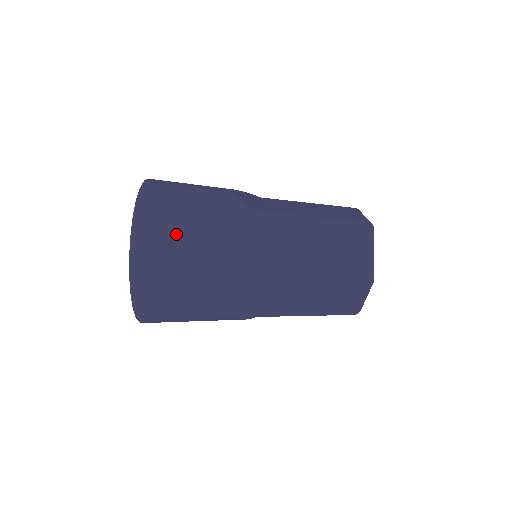
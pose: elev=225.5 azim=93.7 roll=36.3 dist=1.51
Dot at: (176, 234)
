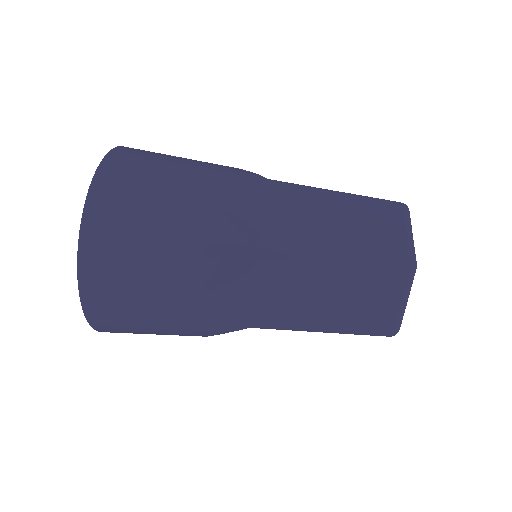
Dot at: occluded
